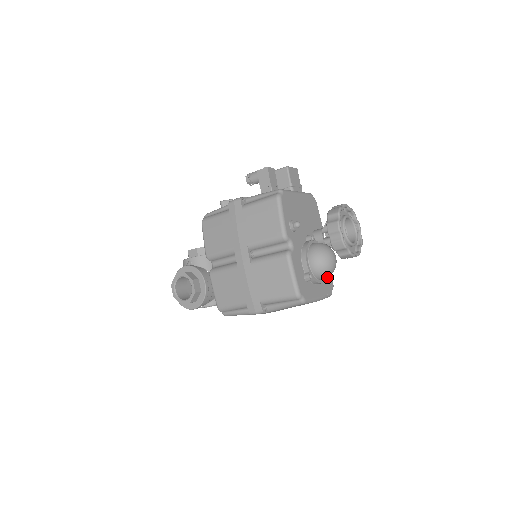
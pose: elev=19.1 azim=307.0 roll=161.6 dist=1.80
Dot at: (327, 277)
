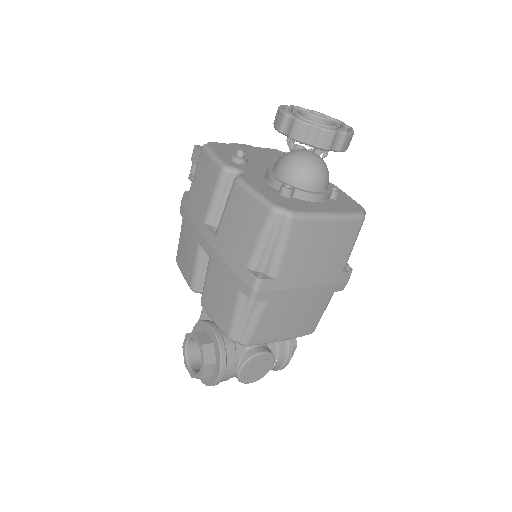
Dot at: (321, 182)
